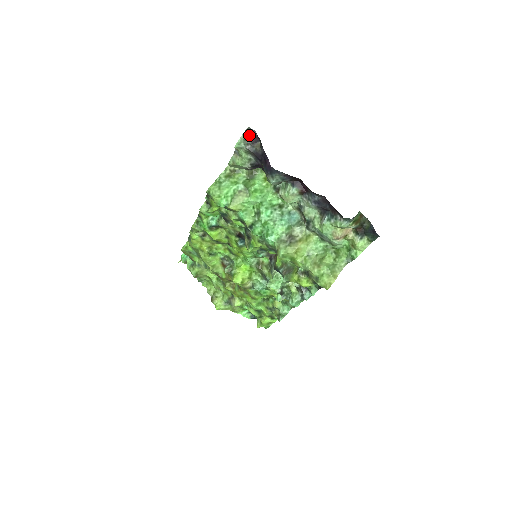
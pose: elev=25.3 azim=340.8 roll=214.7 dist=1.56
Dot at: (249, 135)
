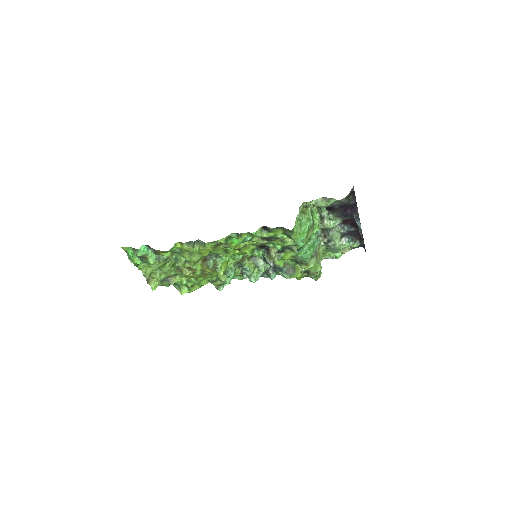
Dot at: (350, 191)
